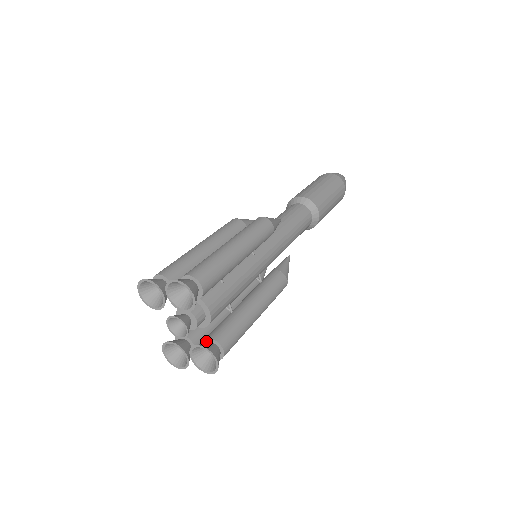
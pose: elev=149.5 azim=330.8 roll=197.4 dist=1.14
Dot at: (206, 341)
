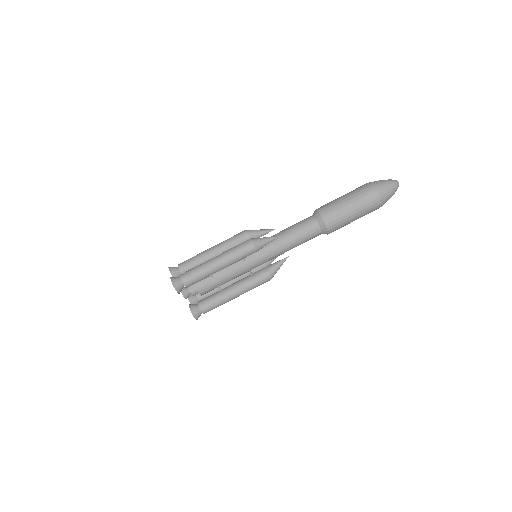
Dot at: (198, 303)
